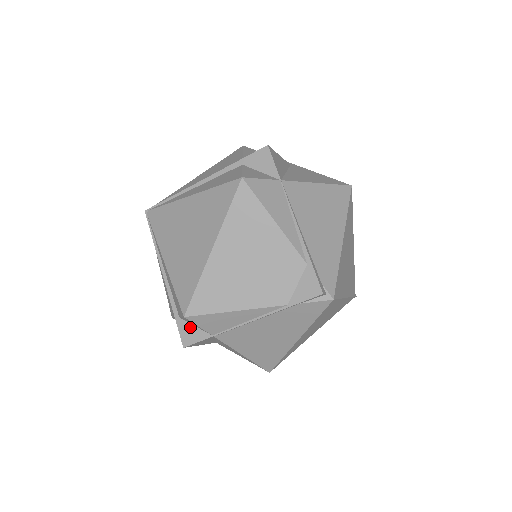
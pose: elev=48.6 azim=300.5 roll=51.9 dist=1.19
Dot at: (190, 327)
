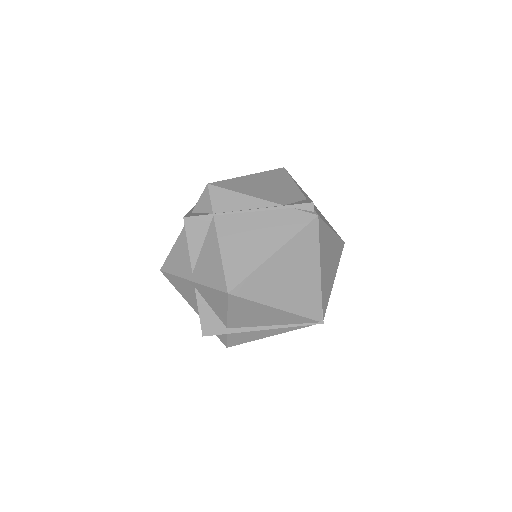
Dot at: (197, 213)
